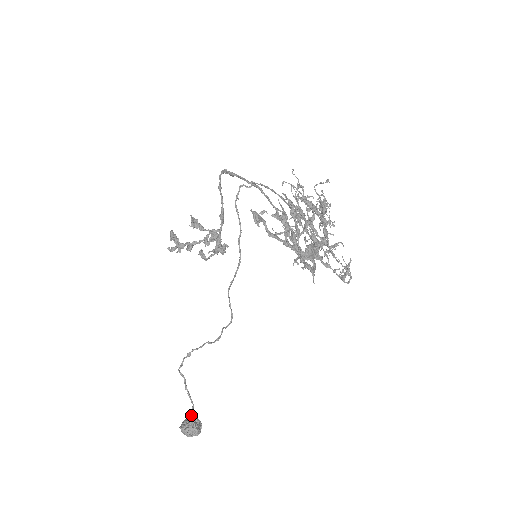
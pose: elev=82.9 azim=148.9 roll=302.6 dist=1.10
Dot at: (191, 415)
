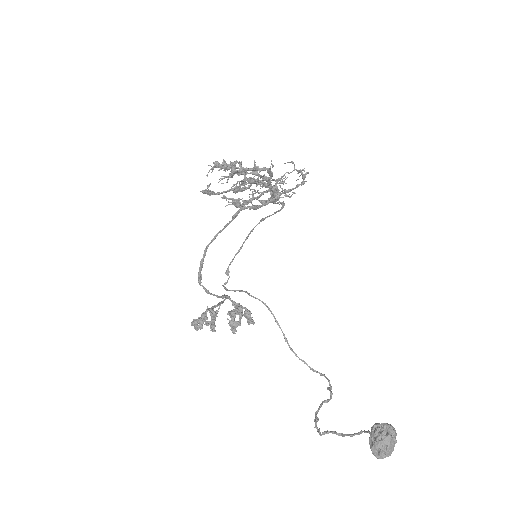
Dot at: occluded
